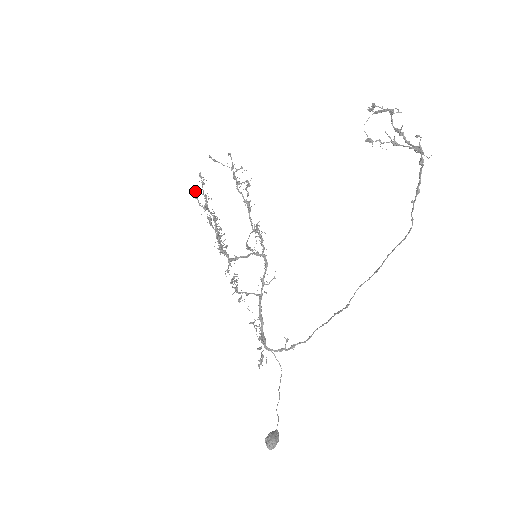
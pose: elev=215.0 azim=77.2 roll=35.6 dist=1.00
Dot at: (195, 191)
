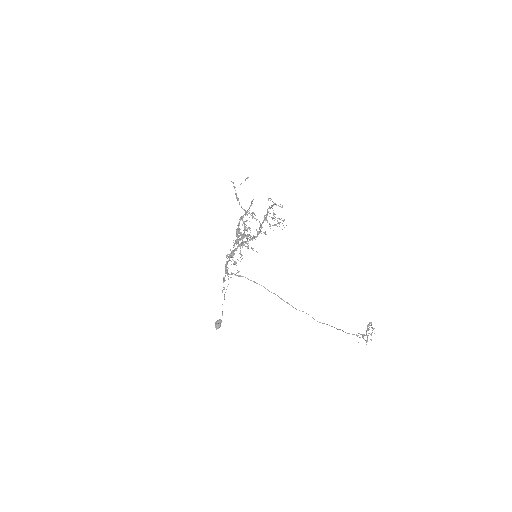
Dot at: occluded
